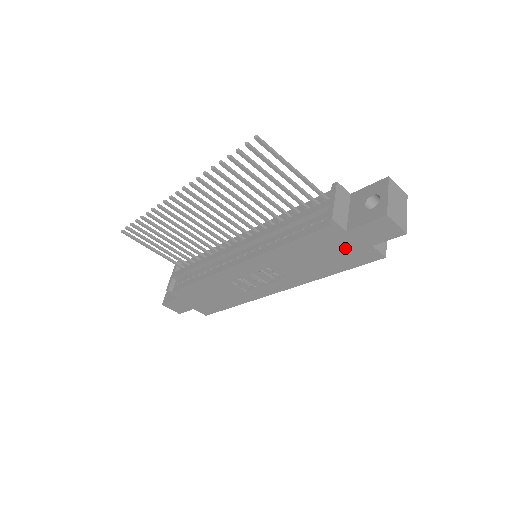
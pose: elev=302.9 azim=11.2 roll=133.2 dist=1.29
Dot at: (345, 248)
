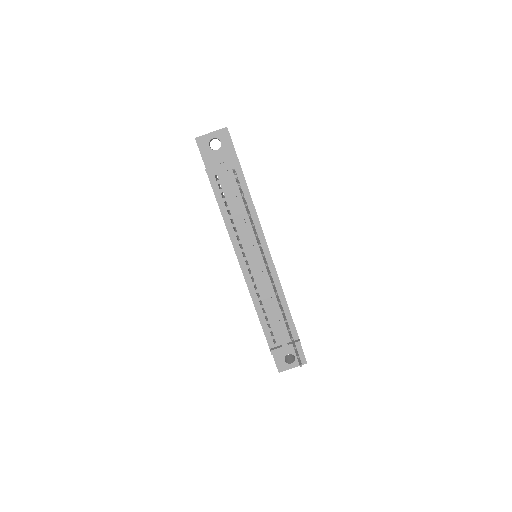
Dot at: occluded
